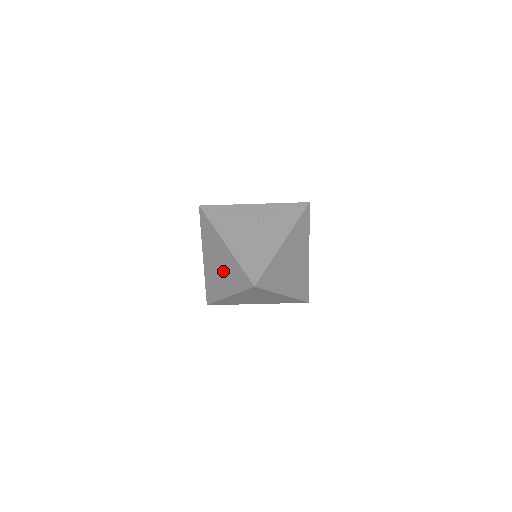
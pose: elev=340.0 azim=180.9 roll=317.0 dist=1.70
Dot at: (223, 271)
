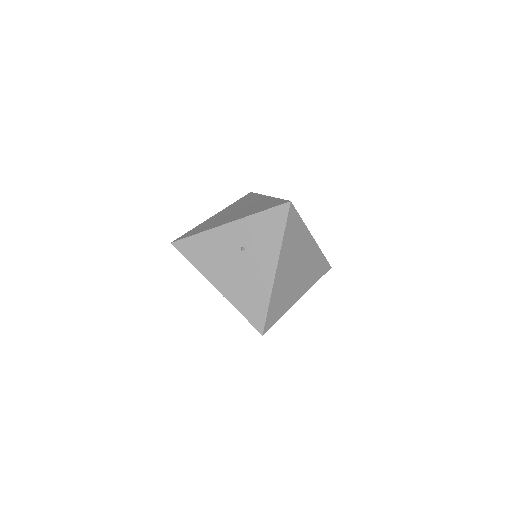
Dot at: occluded
